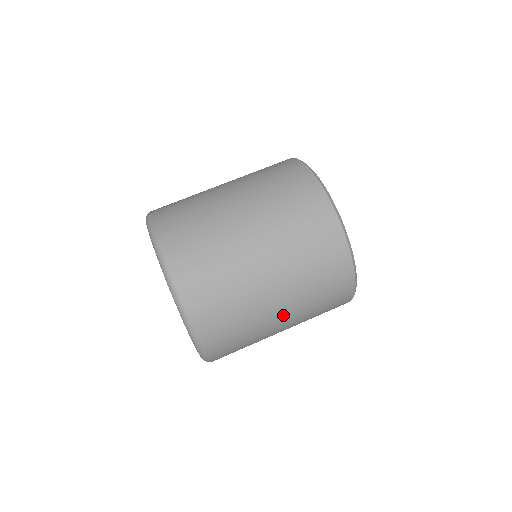
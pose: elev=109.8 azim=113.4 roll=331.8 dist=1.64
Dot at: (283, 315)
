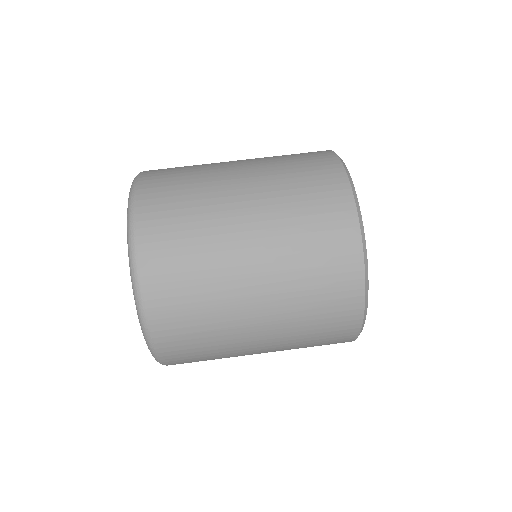
Dot at: (259, 308)
